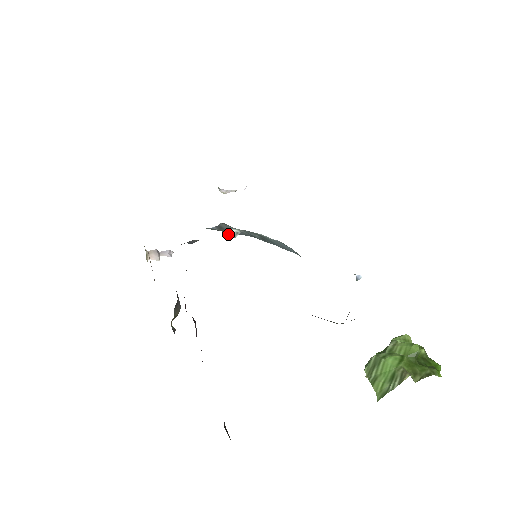
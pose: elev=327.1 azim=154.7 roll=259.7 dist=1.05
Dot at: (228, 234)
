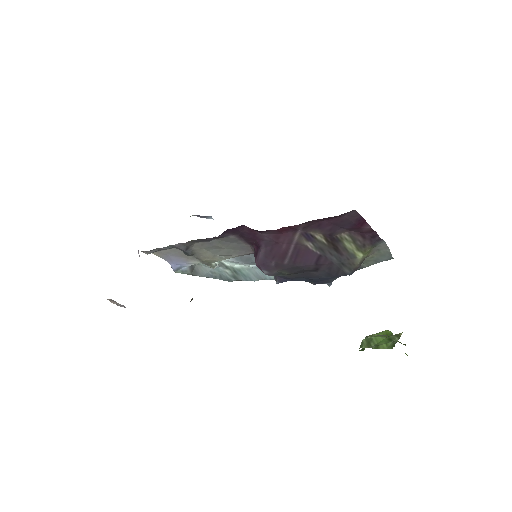
Dot at: occluded
